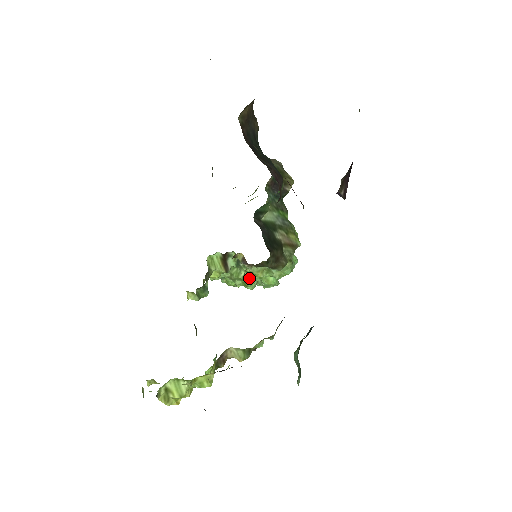
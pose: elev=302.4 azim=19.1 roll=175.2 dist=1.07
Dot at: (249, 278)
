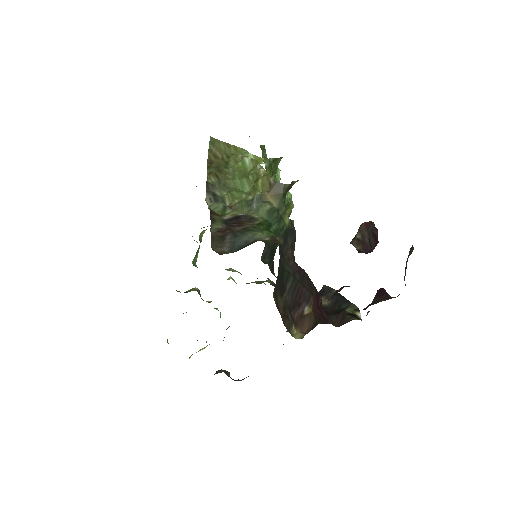
Dot at: occluded
